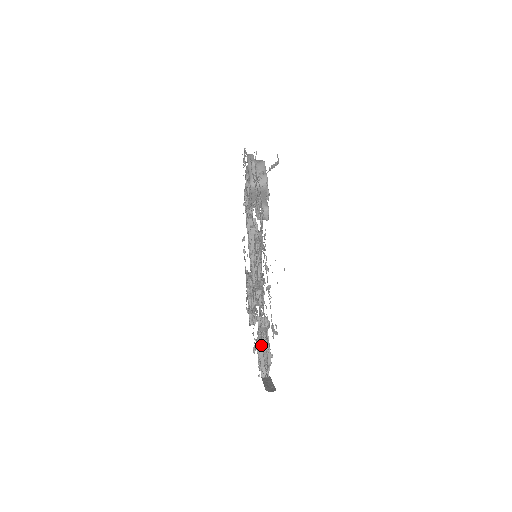
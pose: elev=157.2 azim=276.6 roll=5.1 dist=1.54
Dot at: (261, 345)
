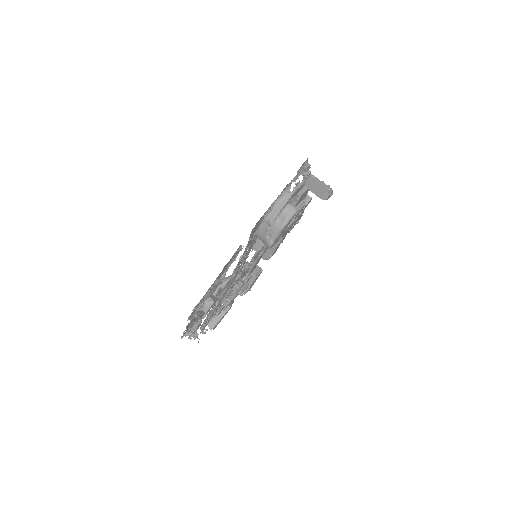
Dot at: occluded
